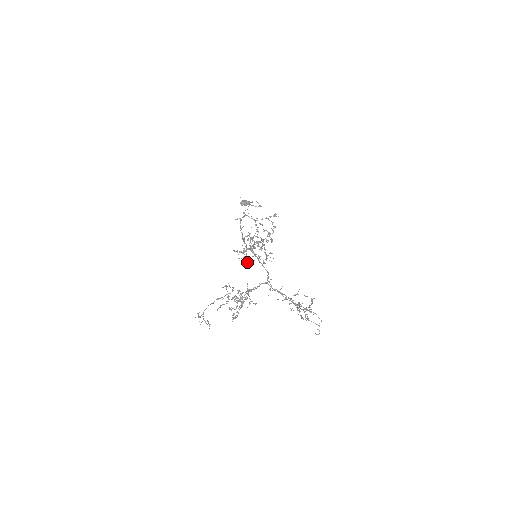
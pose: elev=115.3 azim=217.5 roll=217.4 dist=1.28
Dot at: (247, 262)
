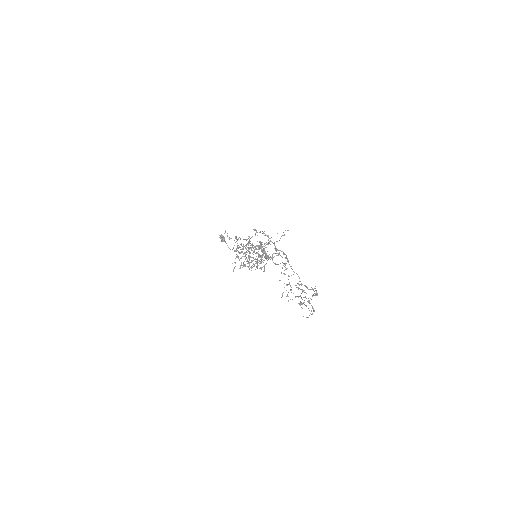
Dot at: (243, 256)
